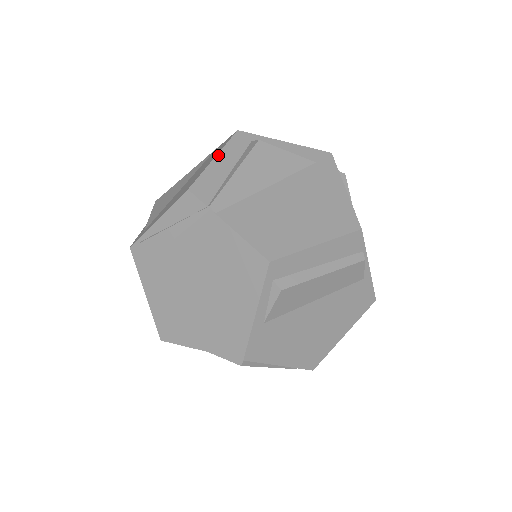
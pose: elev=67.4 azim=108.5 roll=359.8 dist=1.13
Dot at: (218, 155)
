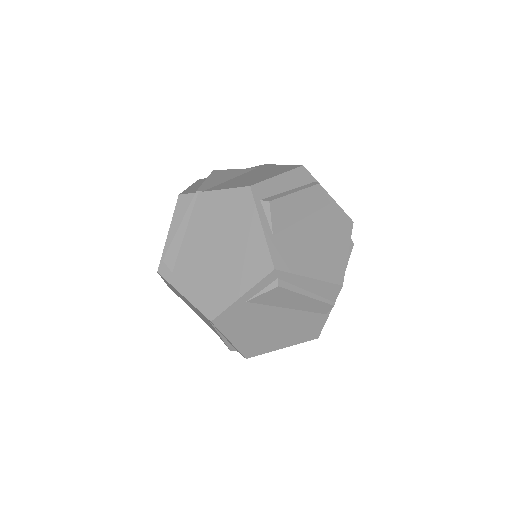
Dot at: (191, 186)
